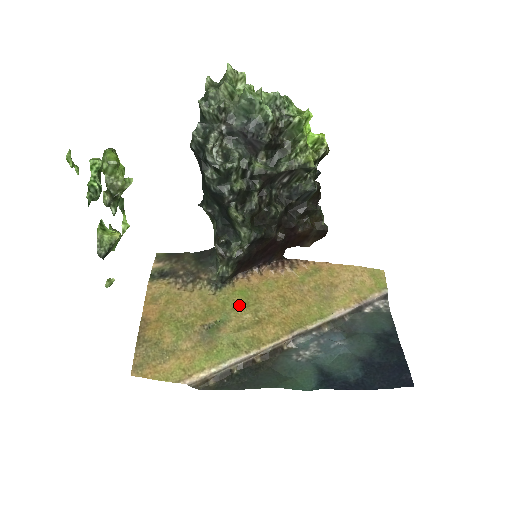
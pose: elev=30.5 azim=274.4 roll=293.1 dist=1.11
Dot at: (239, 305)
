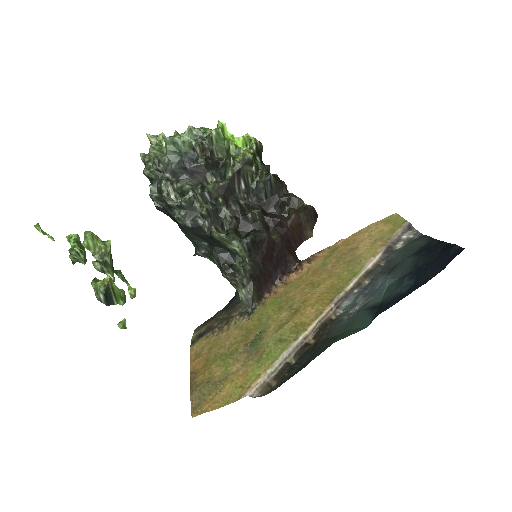
Dot at: (273, 312)
